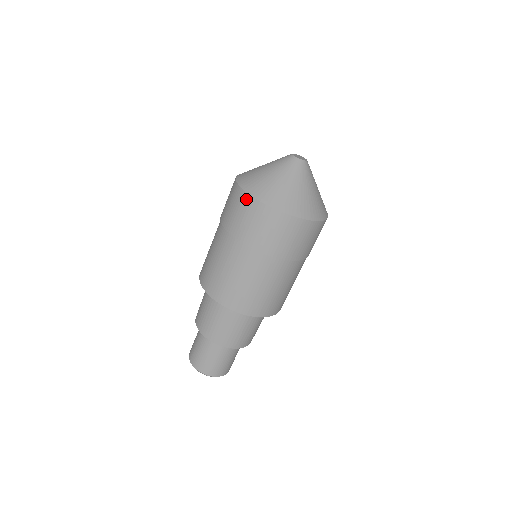
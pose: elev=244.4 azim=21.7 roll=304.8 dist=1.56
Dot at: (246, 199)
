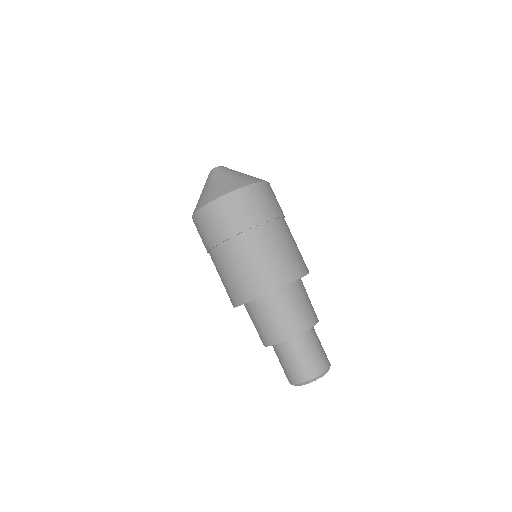
Dot at: (222, 201)
